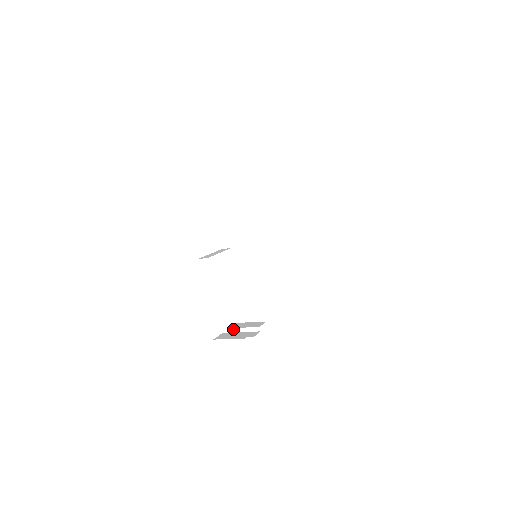
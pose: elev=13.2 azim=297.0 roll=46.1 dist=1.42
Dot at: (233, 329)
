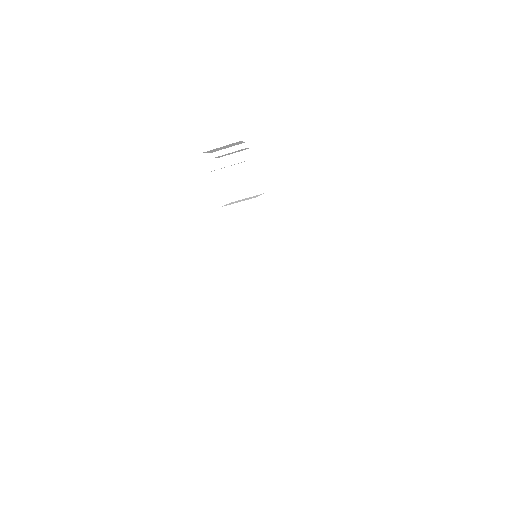
Dot at: occluded
